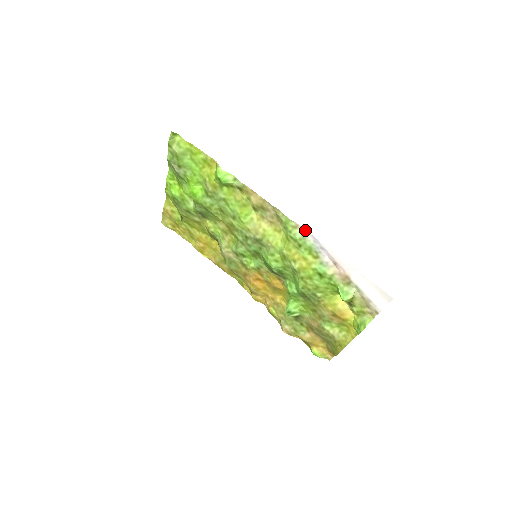
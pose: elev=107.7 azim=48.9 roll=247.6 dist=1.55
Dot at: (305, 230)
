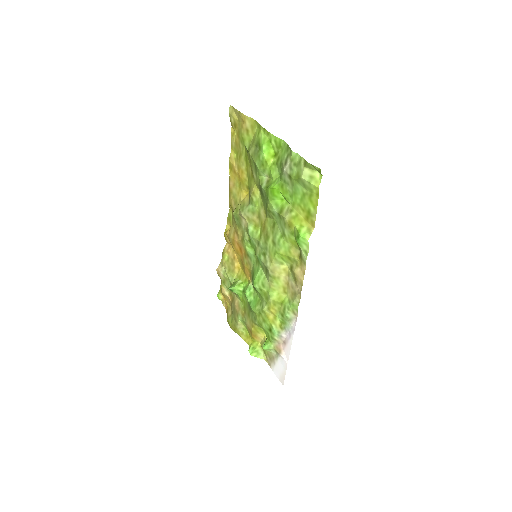
Dot at: (296, 321)
